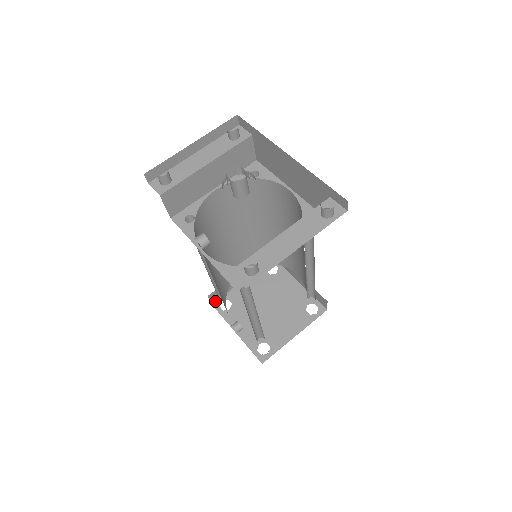
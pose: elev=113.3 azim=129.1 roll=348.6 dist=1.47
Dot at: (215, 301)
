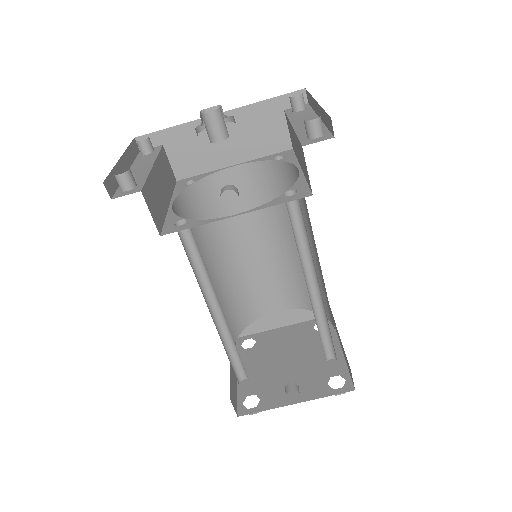
Dot at: (237, 411)
